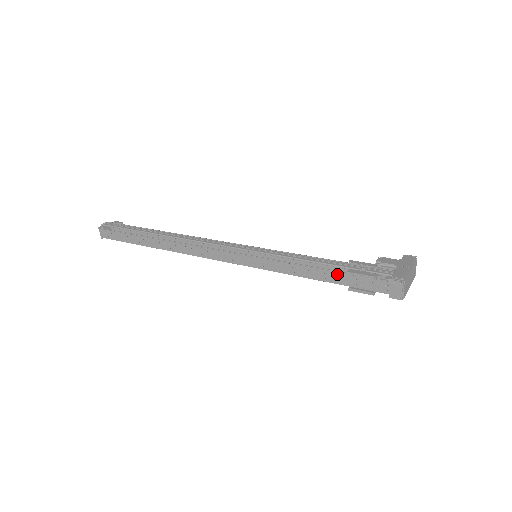
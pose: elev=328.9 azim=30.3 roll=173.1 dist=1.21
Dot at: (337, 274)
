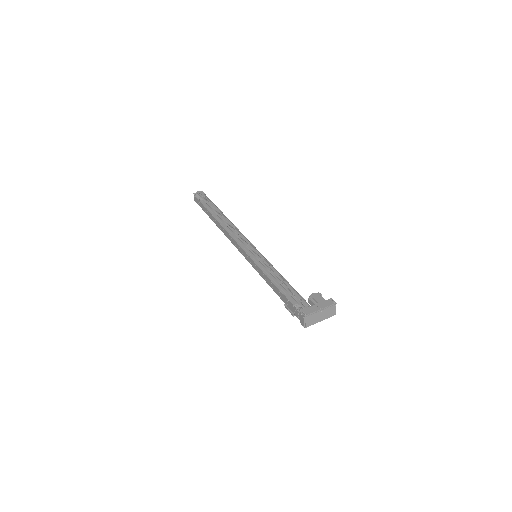
Dot at: (280, 292)
